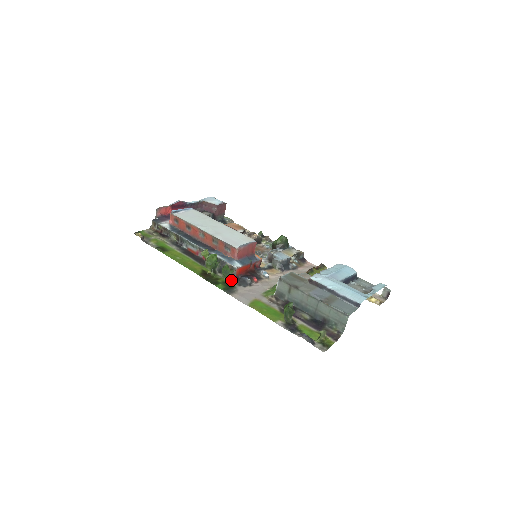
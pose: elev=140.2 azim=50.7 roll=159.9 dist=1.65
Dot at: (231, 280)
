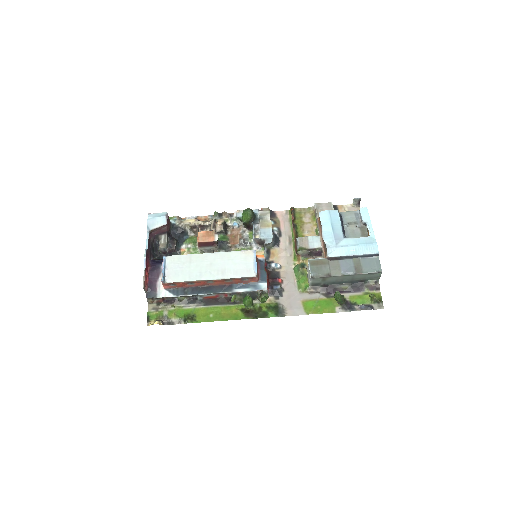
Dot at: (268, 299)
